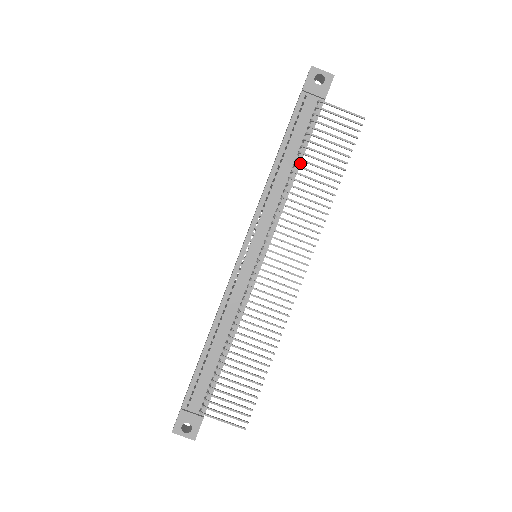
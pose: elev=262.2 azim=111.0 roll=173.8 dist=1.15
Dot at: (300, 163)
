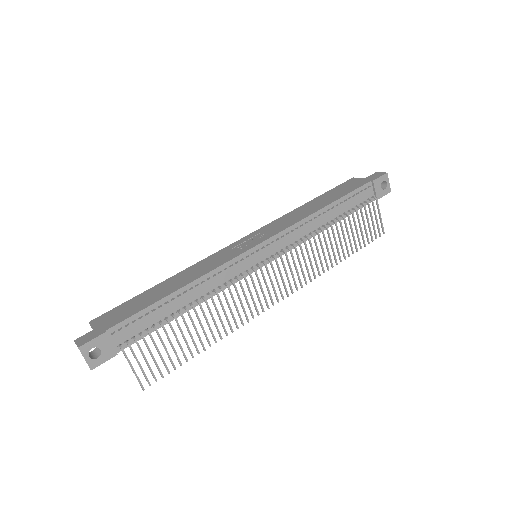
Dot at: occluded
